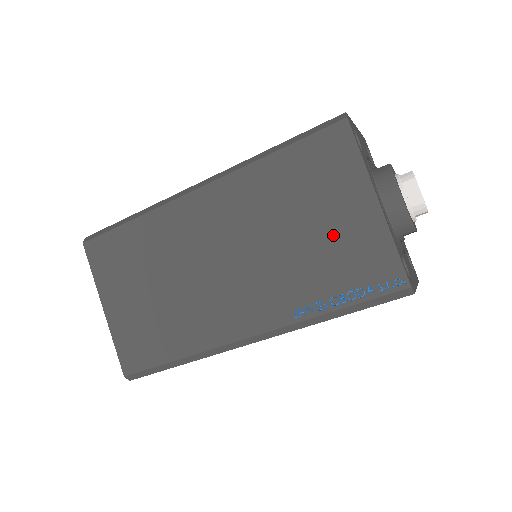
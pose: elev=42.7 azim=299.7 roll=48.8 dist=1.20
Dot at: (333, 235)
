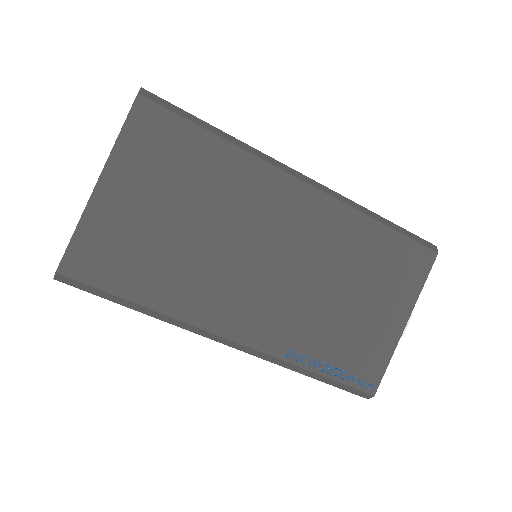
Dot at: (363, 320)
